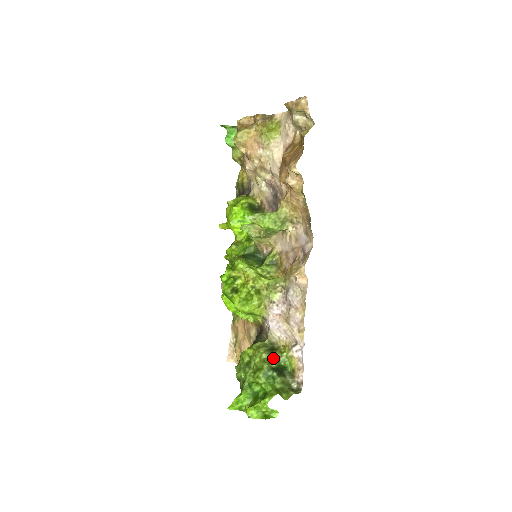
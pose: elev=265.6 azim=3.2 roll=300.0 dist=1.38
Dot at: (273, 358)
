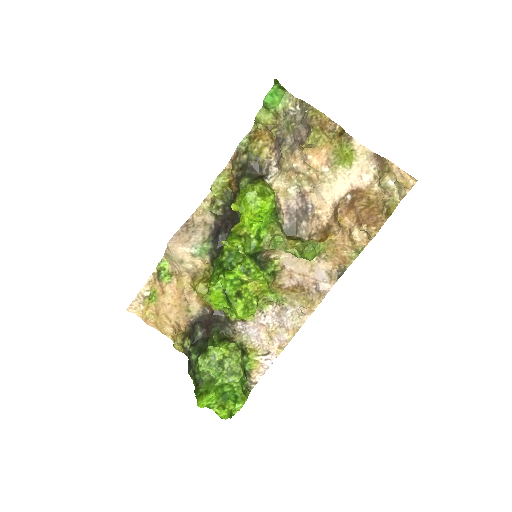
Dot at: (244, 361)
